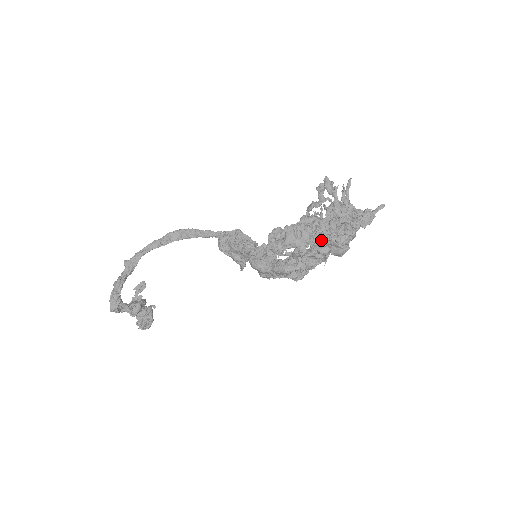
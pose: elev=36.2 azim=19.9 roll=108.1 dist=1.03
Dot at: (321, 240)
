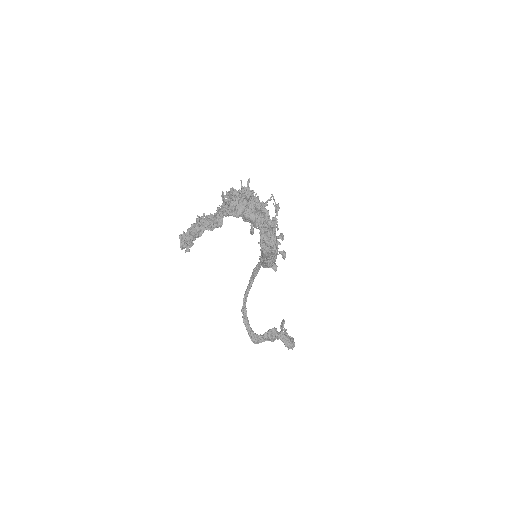
Dot at: (210, 224)
